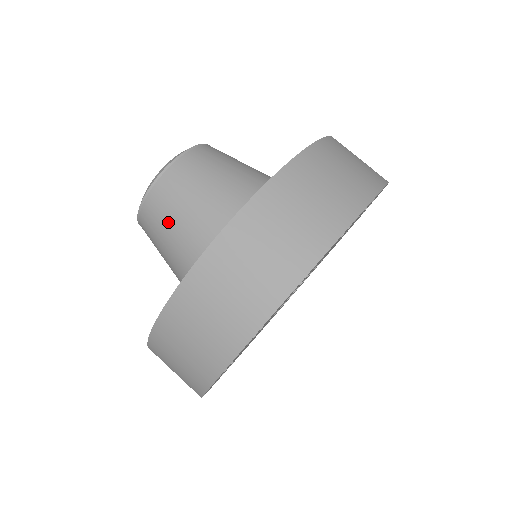
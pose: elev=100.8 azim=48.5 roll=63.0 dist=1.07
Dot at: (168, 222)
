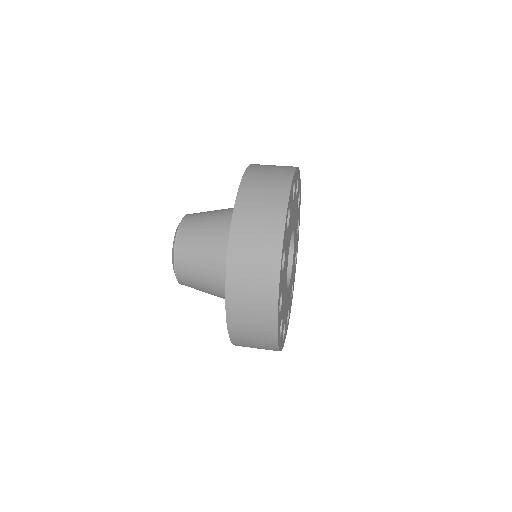
Dot at: (205, 216)
